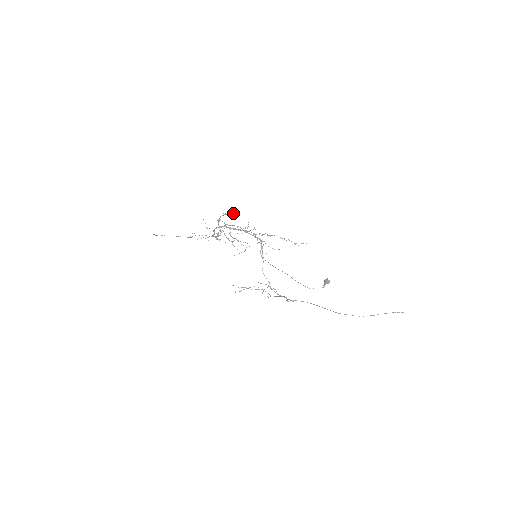
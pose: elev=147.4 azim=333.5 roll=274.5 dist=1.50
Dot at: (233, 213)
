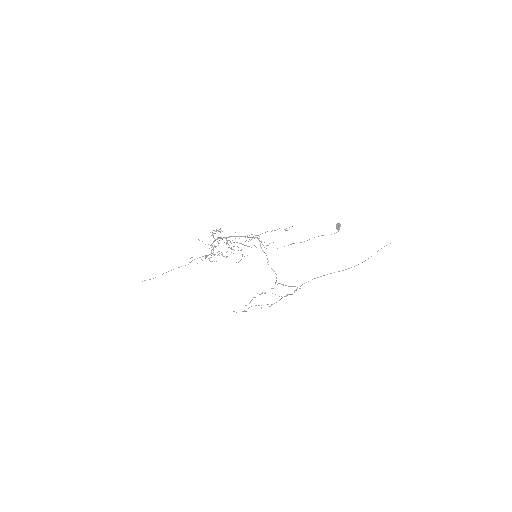
Dot at: (219, 229)
